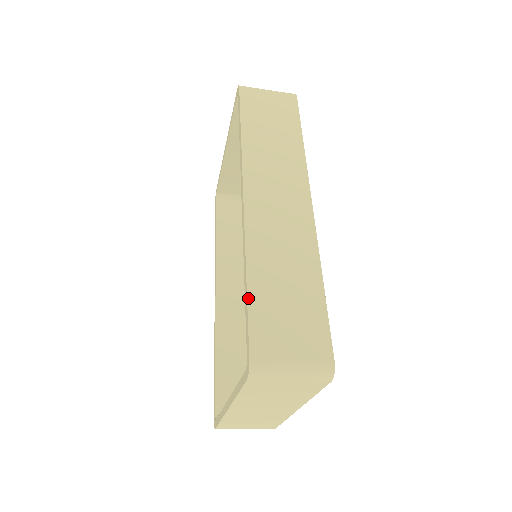
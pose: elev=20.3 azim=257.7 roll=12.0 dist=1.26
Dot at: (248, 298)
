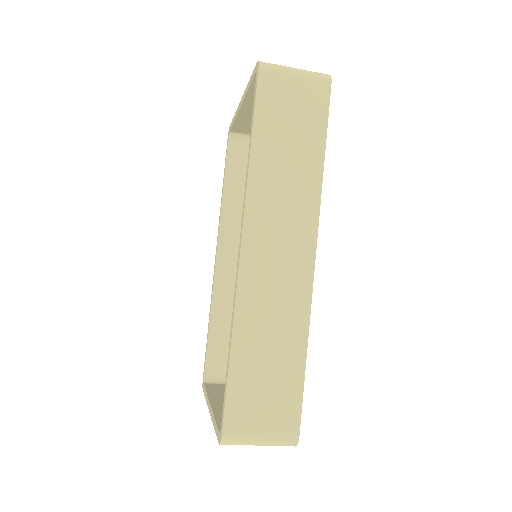
Dot at: (229, 373)
